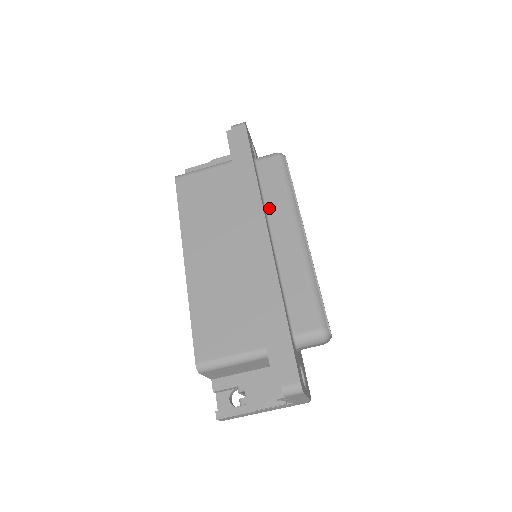
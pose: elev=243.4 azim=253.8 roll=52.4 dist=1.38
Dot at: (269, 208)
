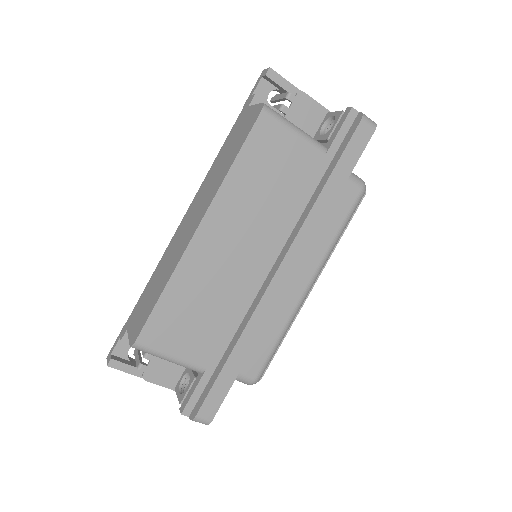
Dot at: occluded
